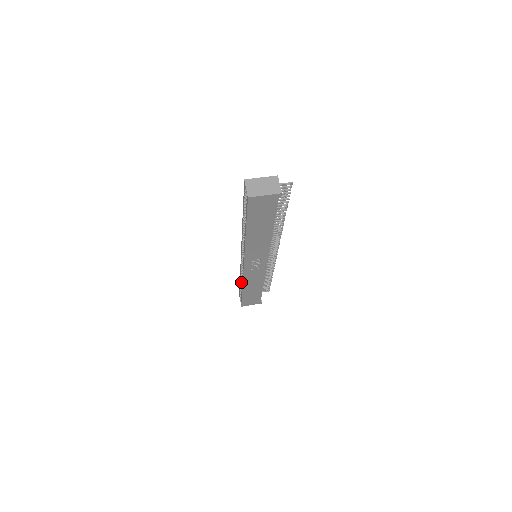
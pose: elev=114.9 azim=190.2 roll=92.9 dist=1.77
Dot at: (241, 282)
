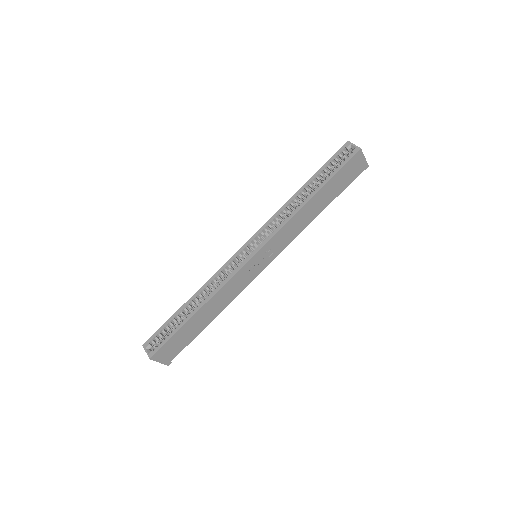
Dot at: (189, 305)
